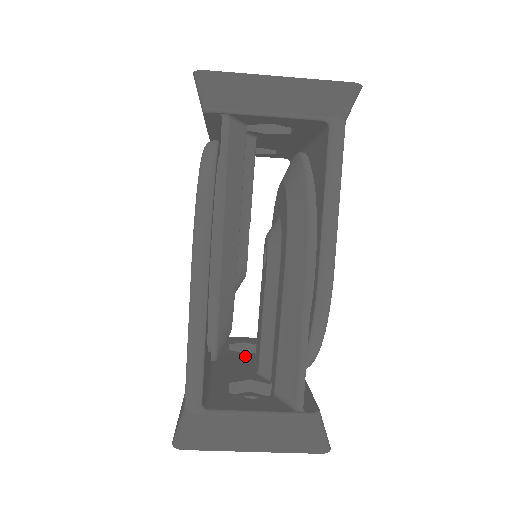
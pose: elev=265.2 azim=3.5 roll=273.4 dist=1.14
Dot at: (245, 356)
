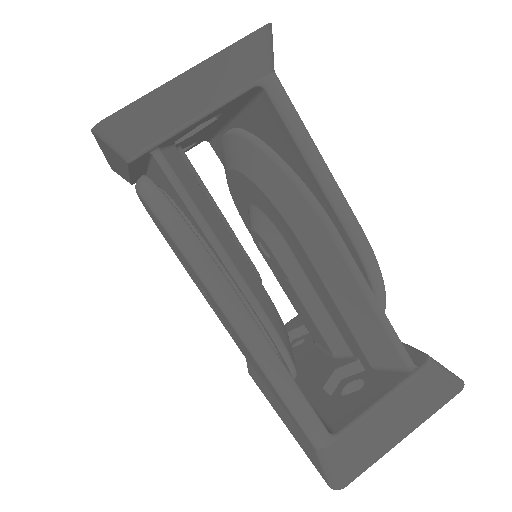
Dot at: (304, 347)
